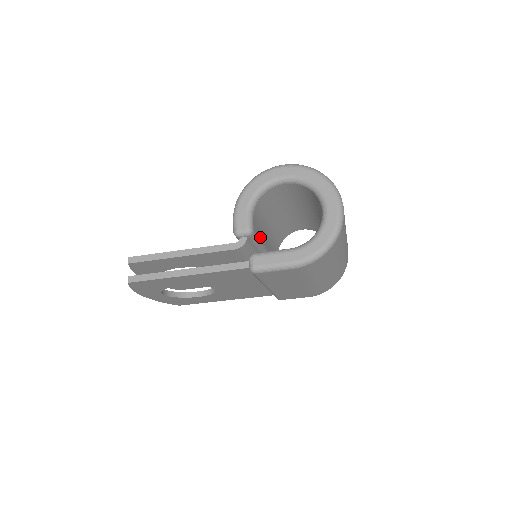
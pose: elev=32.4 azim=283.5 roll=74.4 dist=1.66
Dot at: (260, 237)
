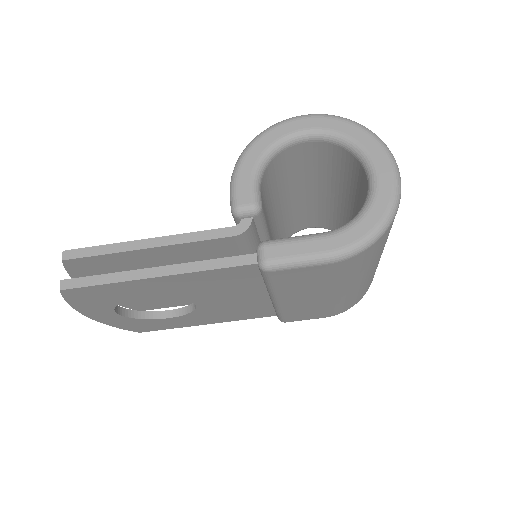
Dot at: (267, 224)
